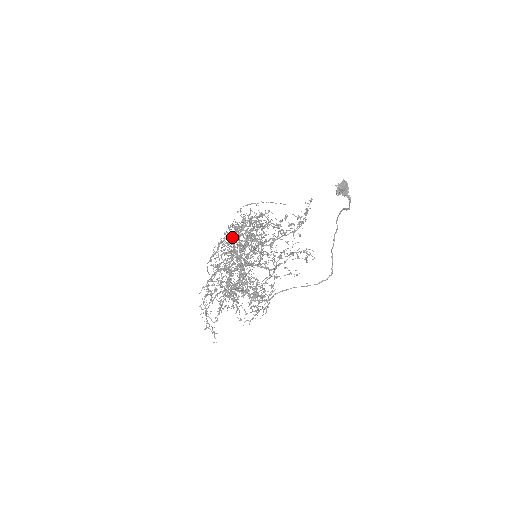
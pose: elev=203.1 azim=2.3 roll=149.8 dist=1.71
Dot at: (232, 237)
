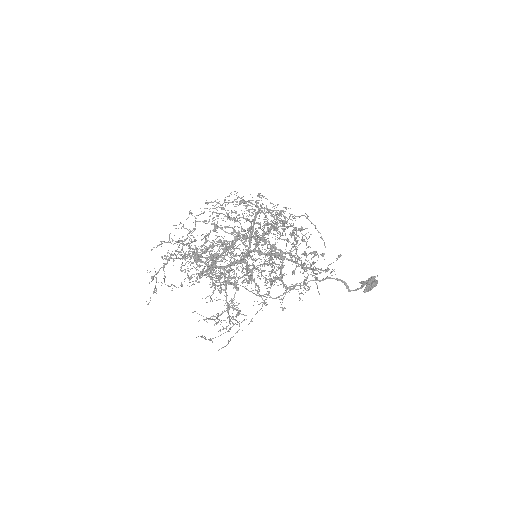
Dot at: occluded
